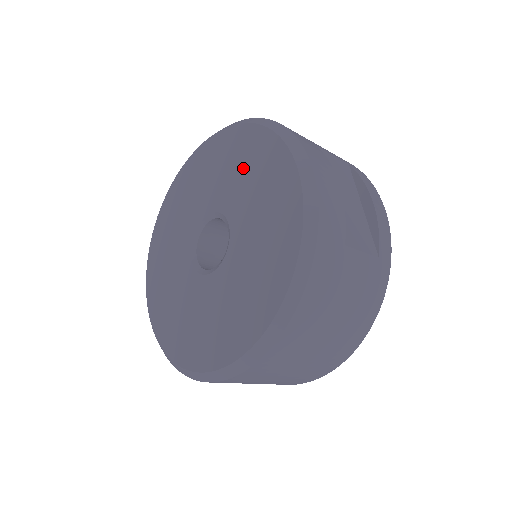
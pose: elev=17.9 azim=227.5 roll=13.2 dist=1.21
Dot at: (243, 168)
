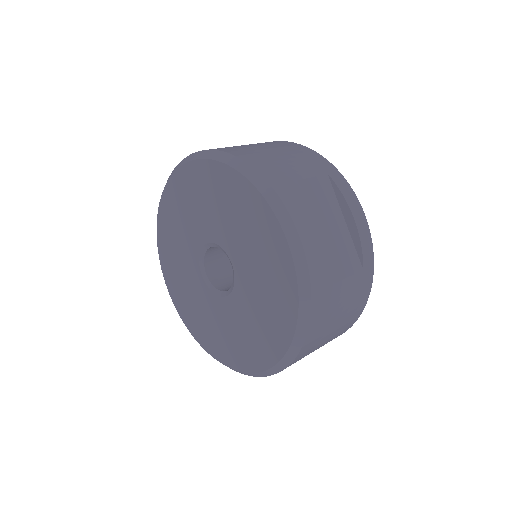
Dot at: (232, 211)
